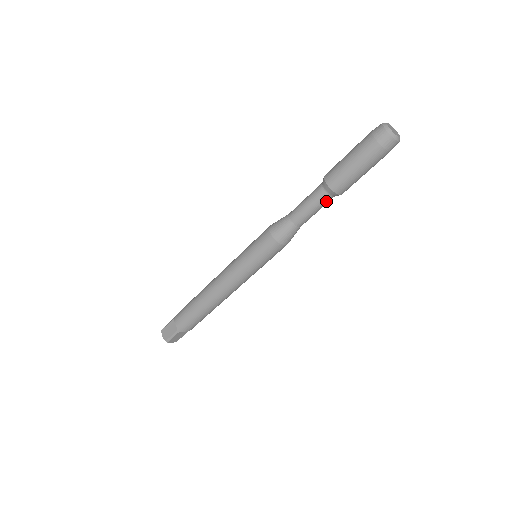
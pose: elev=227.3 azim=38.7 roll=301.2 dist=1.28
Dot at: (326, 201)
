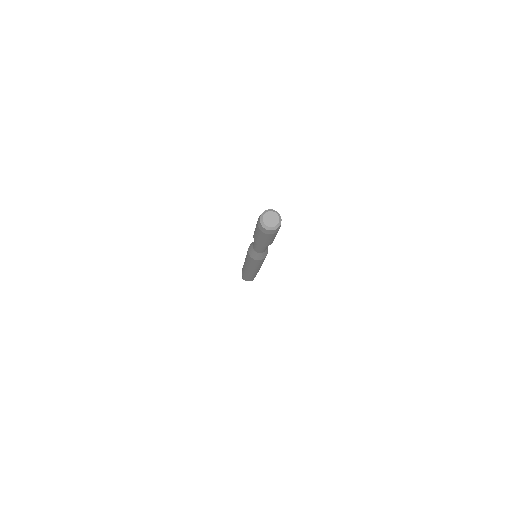
Dot at: occluded
